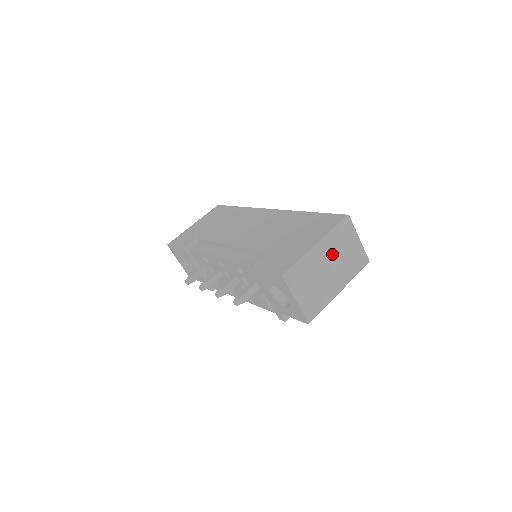
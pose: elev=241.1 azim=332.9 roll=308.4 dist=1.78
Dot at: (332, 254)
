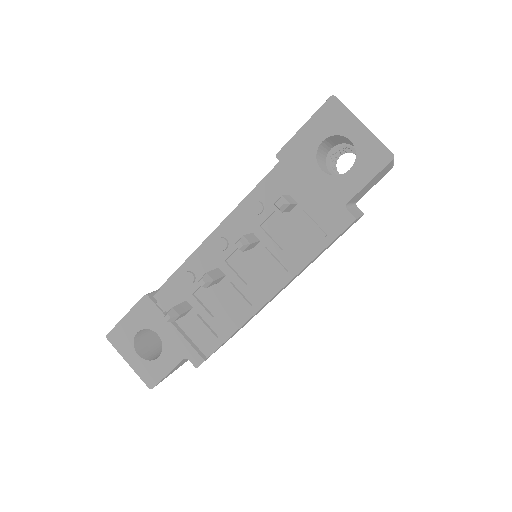
Dot at: occluded
